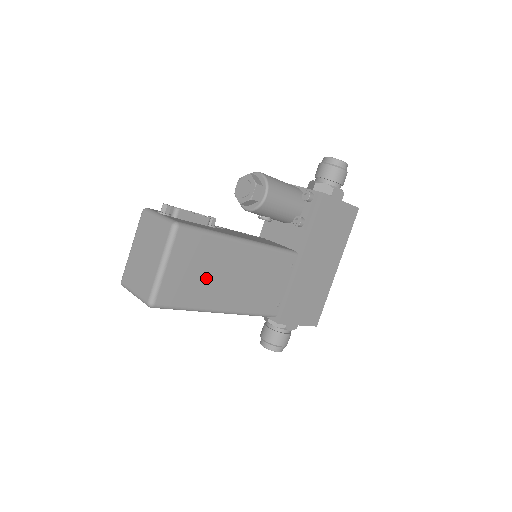
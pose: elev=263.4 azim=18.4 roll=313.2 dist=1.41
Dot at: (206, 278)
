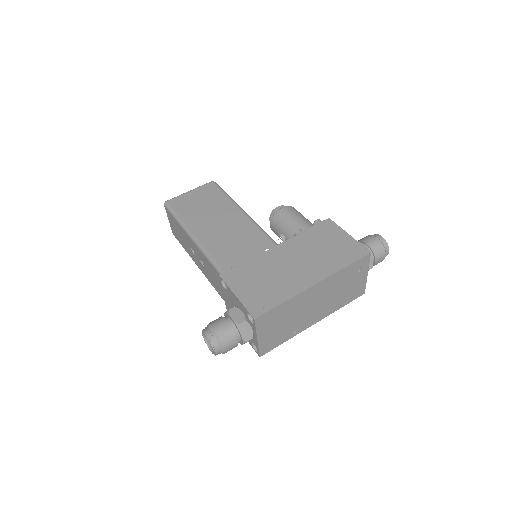
Dot at: (202, 211)
